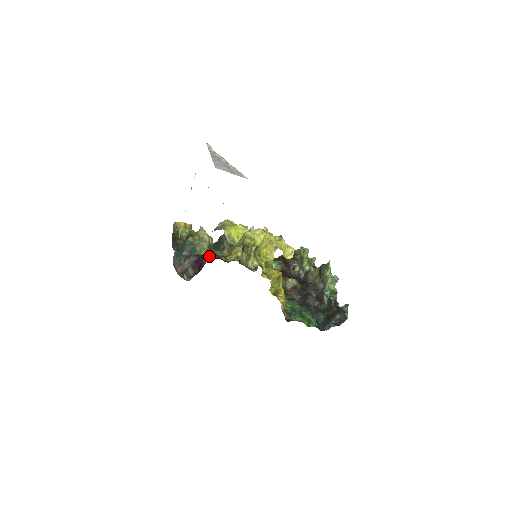
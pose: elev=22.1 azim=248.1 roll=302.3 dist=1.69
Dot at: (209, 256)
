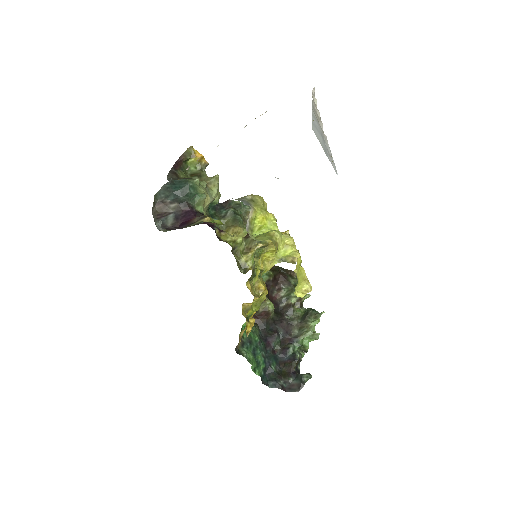
Dot at: (205, 219)
